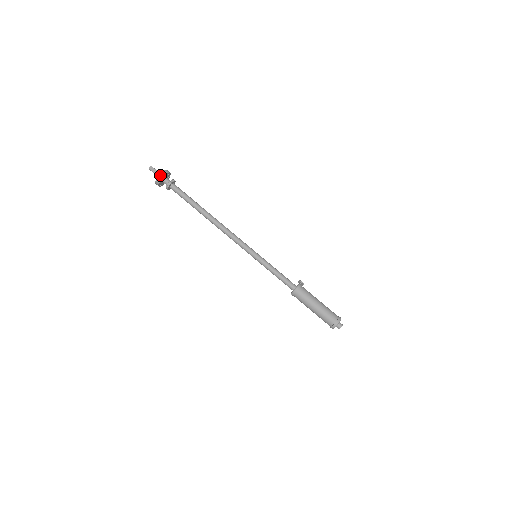
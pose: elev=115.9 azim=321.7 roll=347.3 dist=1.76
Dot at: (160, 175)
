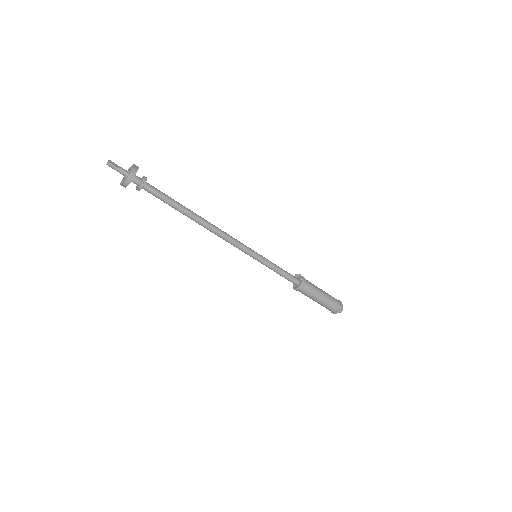
Dot at: (133, 168)
